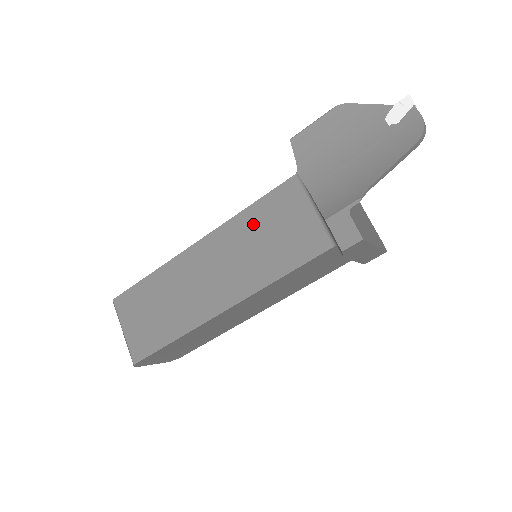
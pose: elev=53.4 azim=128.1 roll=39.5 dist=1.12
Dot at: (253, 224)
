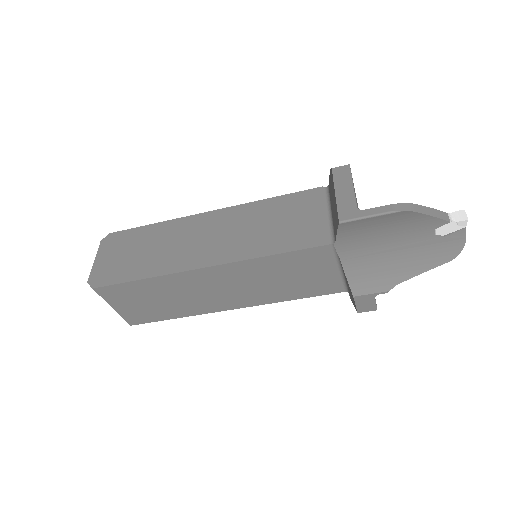
Dot at: (275, 267)
